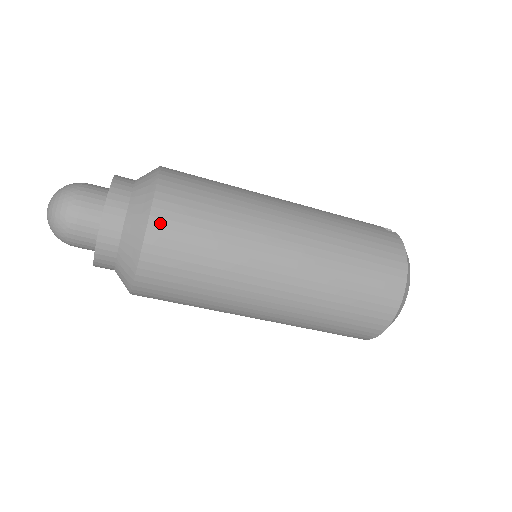
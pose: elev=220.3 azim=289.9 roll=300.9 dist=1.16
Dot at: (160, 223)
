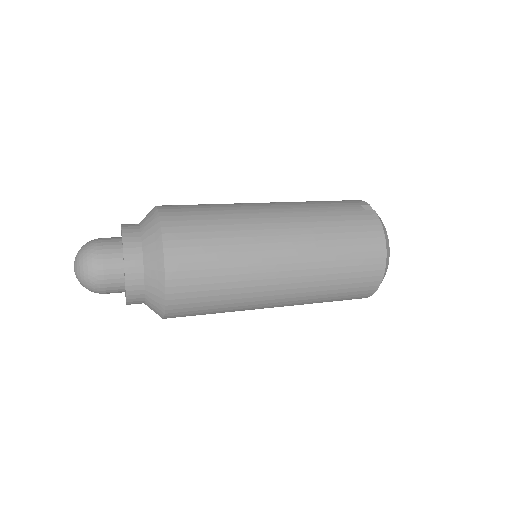
Dot at: (175, 276)
